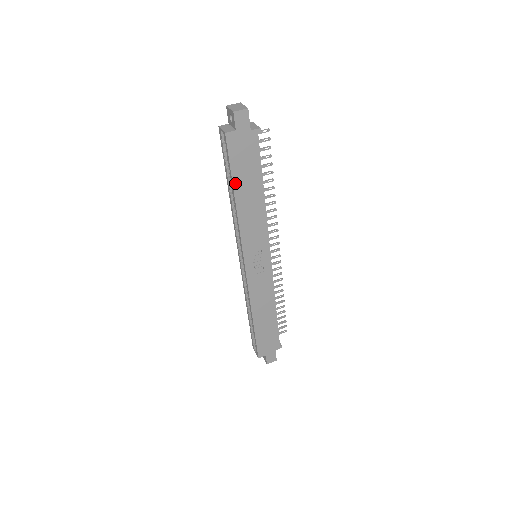
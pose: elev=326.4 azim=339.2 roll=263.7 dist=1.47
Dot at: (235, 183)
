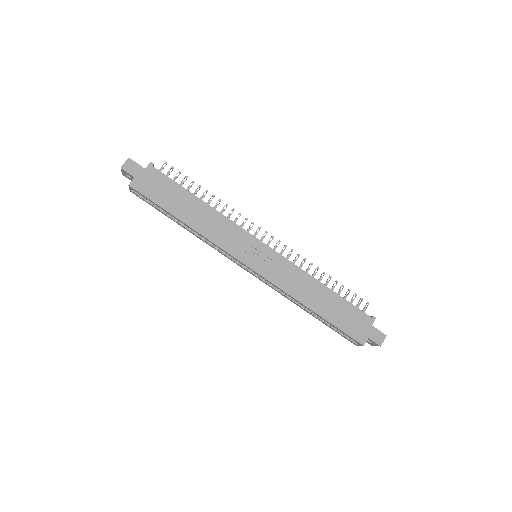
Dot at: (171, 212)
